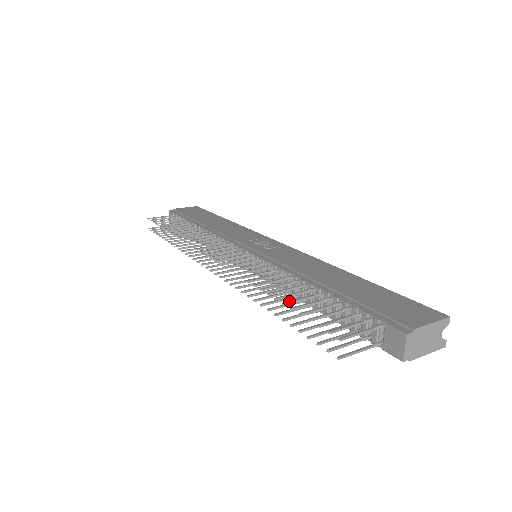
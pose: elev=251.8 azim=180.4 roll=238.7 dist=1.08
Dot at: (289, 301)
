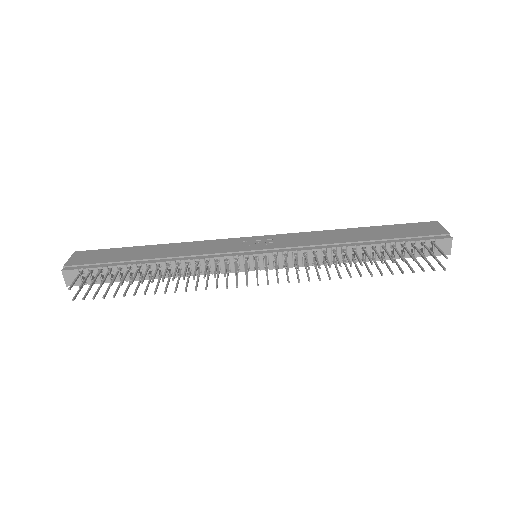
Dot at: (382, 260)
